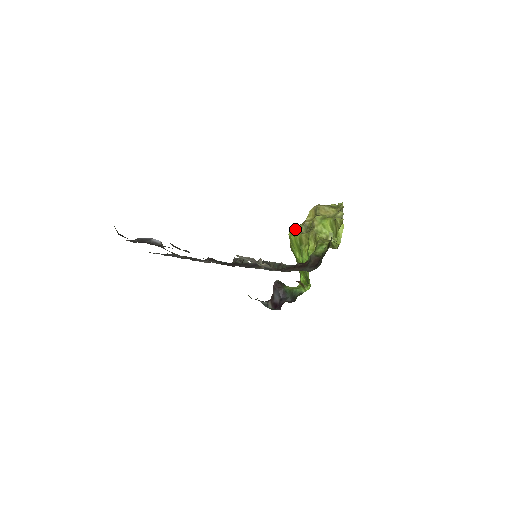
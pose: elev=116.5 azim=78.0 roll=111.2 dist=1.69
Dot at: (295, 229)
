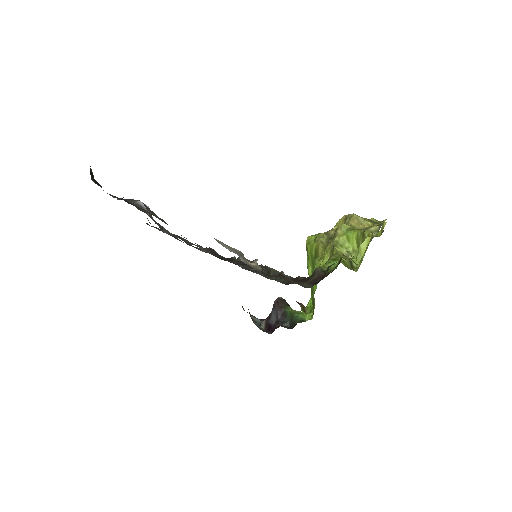
Dot at: (315, 236)
